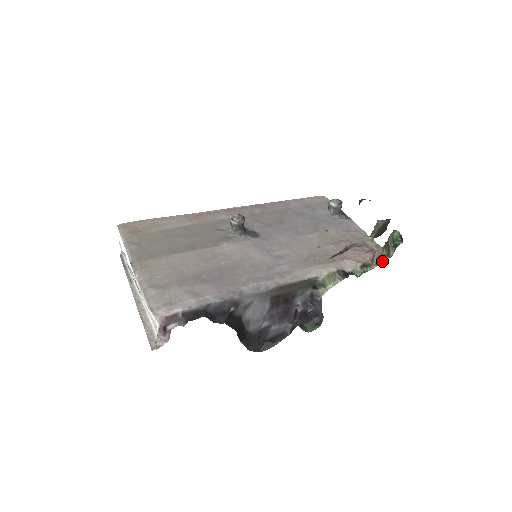
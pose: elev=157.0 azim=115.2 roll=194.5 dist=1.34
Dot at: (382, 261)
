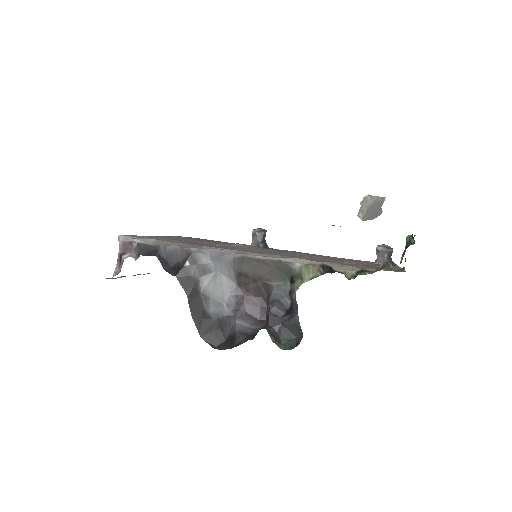
Dot at: (387, 267)
